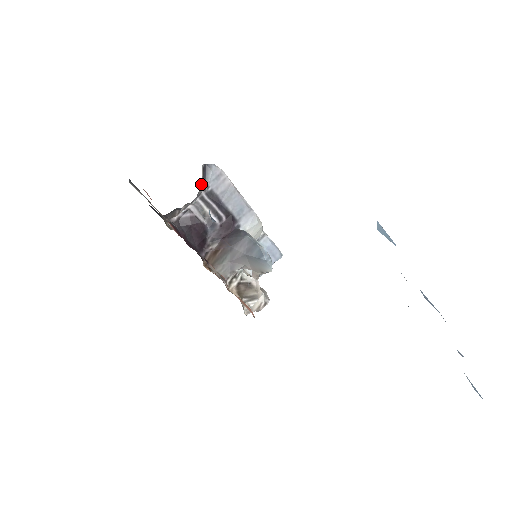
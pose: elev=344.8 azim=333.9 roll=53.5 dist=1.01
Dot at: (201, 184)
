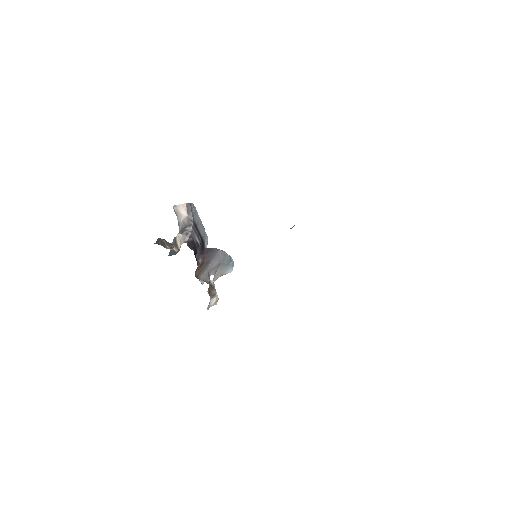
Dot at: (187, 217)
